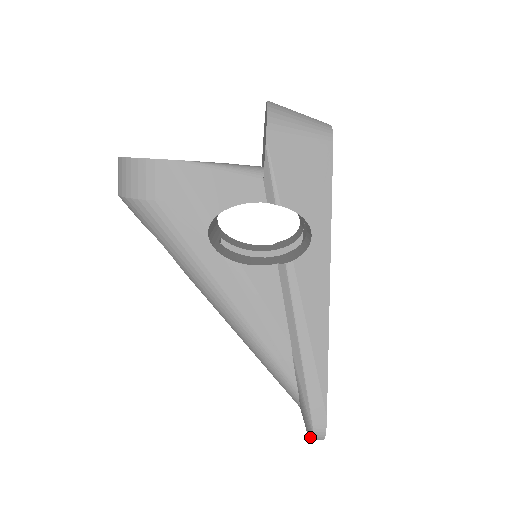
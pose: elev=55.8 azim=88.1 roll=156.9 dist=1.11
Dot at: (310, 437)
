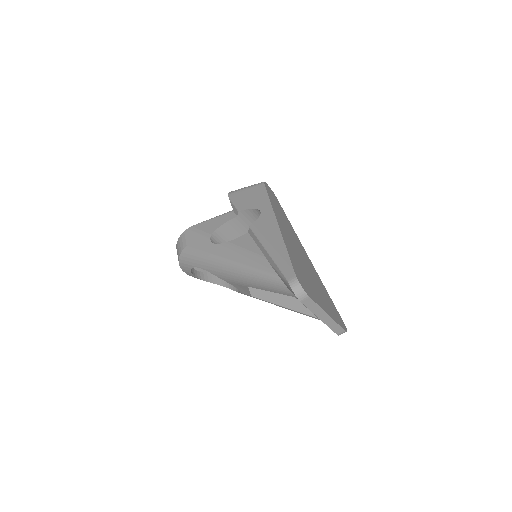
Dot at: (293, 292)
